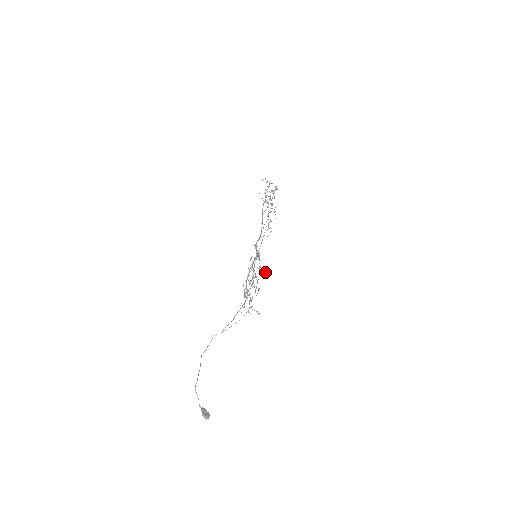
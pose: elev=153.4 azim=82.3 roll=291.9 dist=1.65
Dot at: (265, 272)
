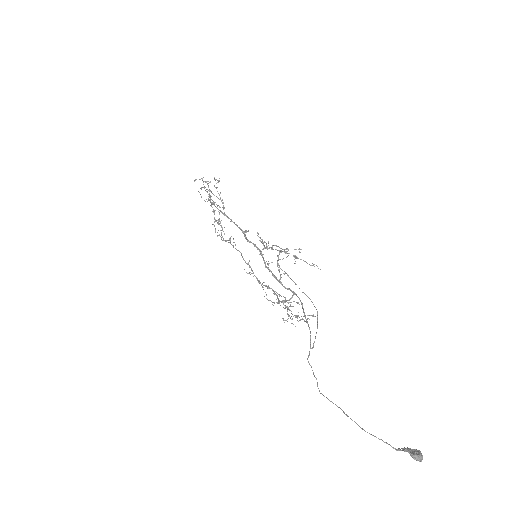
Dot at: occluded
